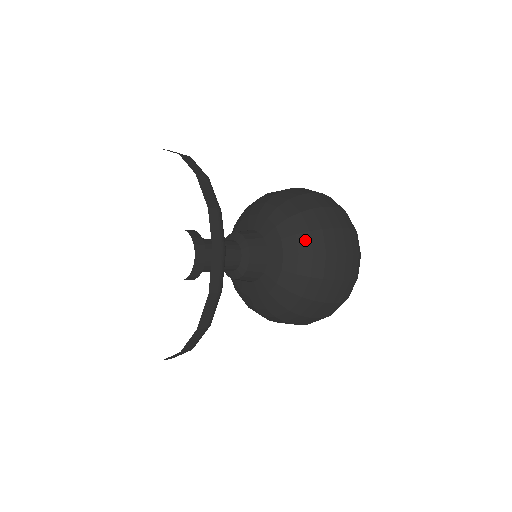
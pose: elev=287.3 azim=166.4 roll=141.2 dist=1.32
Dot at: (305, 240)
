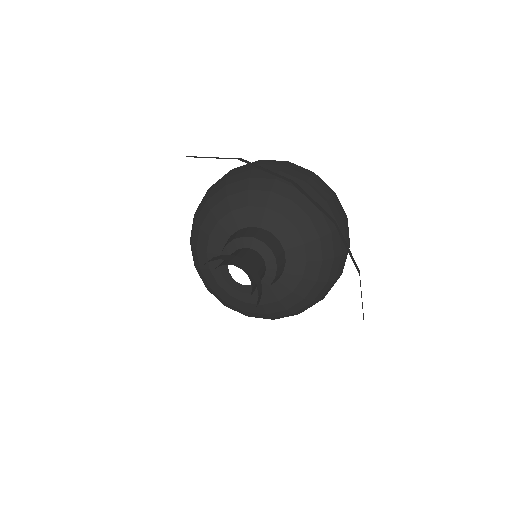
Dot at: (320, 220)
